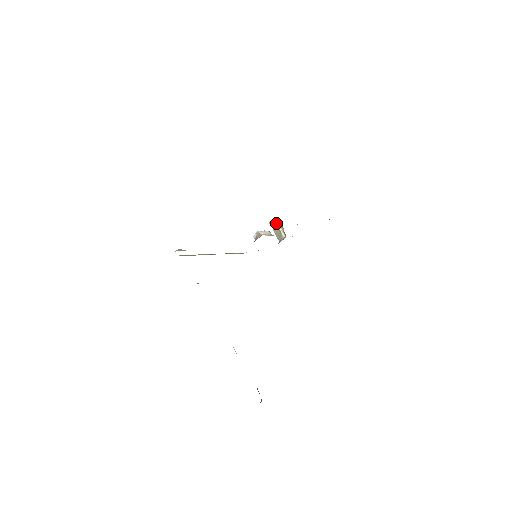
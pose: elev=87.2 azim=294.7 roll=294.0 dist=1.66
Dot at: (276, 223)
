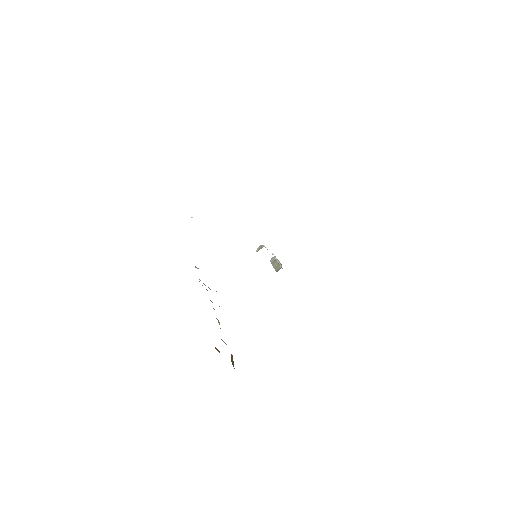
Dot at: (276, 259)
